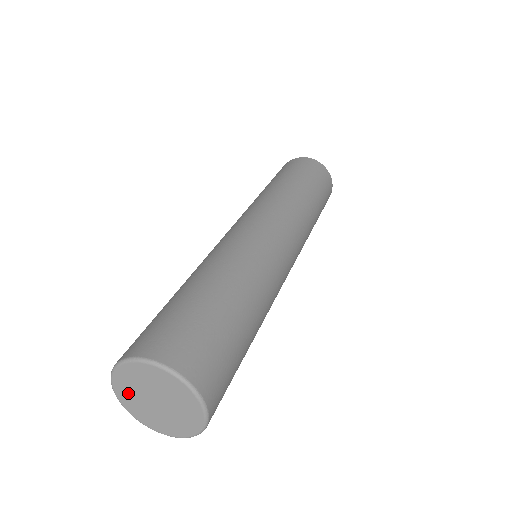
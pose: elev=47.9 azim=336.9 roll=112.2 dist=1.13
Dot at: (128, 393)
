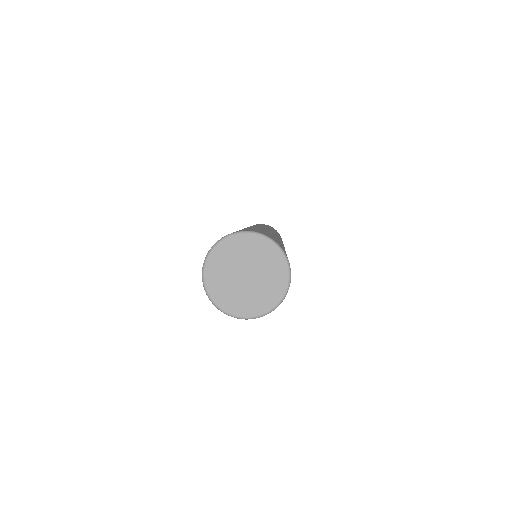
Dot at: (227, 256)
